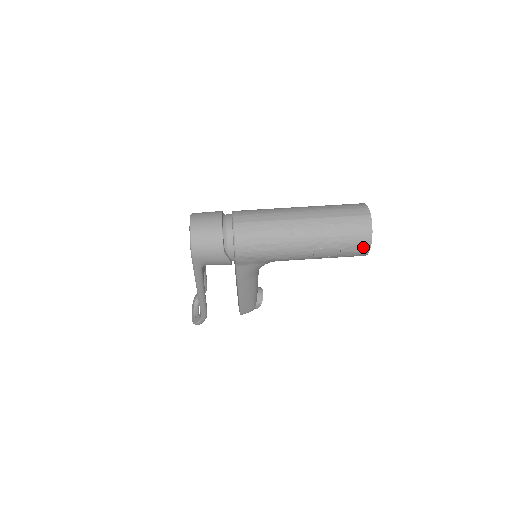
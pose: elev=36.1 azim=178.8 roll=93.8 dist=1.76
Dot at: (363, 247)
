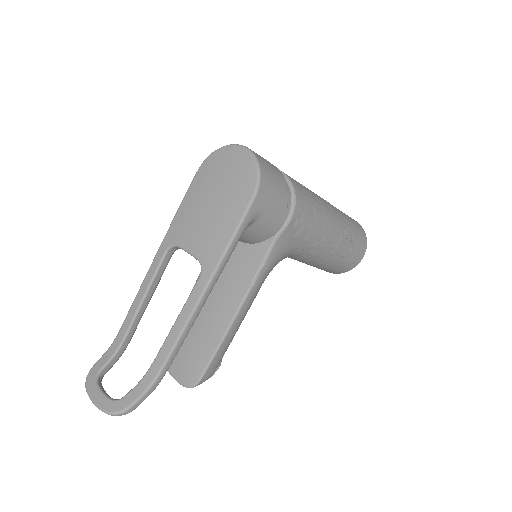
Dot at: (362, 250)
